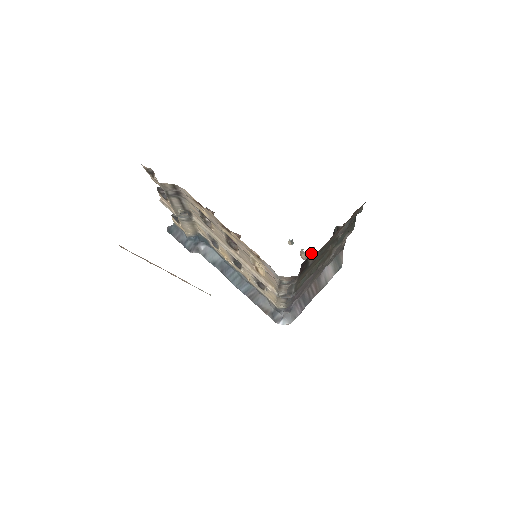
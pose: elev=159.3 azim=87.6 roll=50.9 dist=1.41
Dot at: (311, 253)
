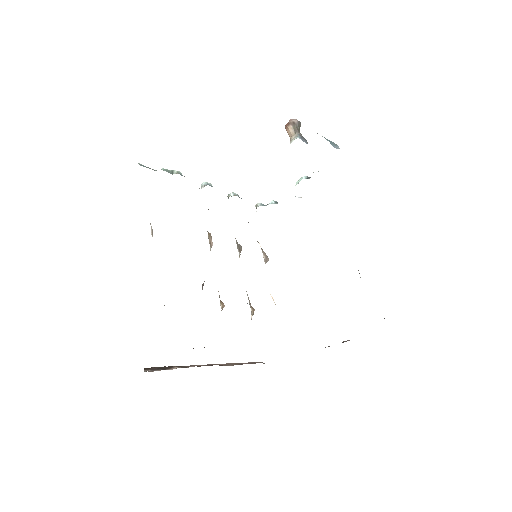
Dot at: occluded
